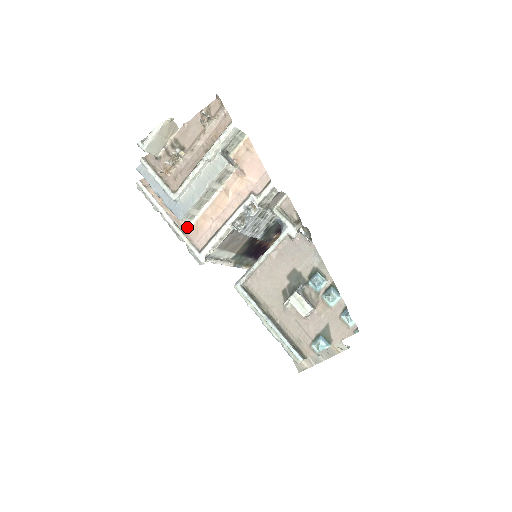
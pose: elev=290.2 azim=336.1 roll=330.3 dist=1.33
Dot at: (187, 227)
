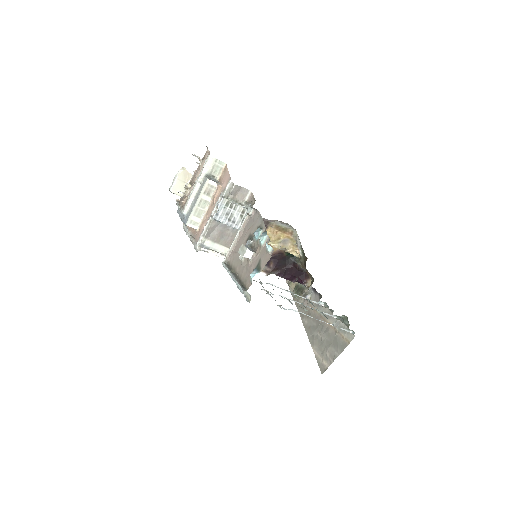
Dot at: (196, 234)
